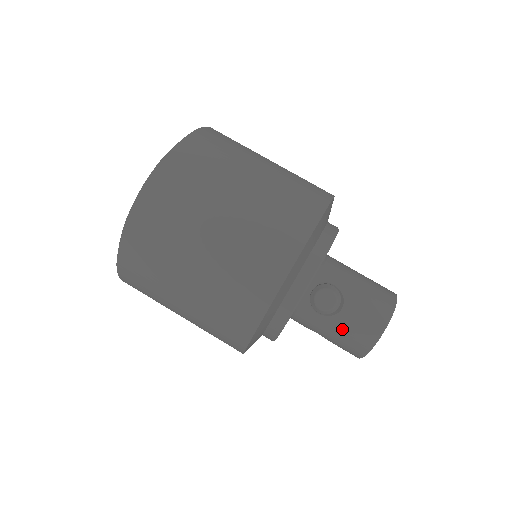
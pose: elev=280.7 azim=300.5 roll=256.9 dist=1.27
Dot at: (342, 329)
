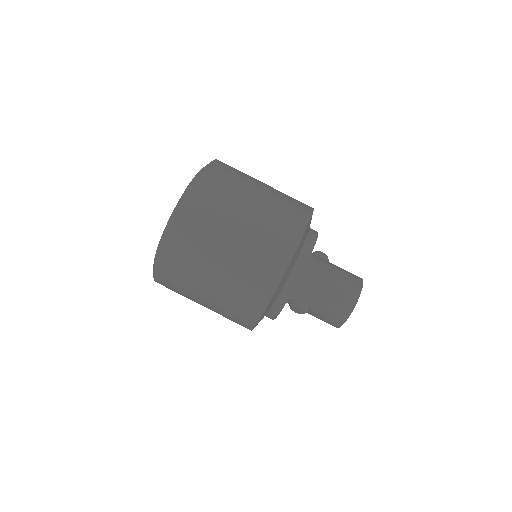
Dot at: occluded
